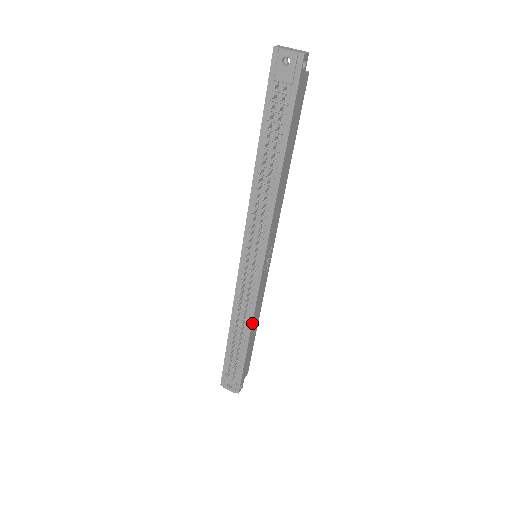
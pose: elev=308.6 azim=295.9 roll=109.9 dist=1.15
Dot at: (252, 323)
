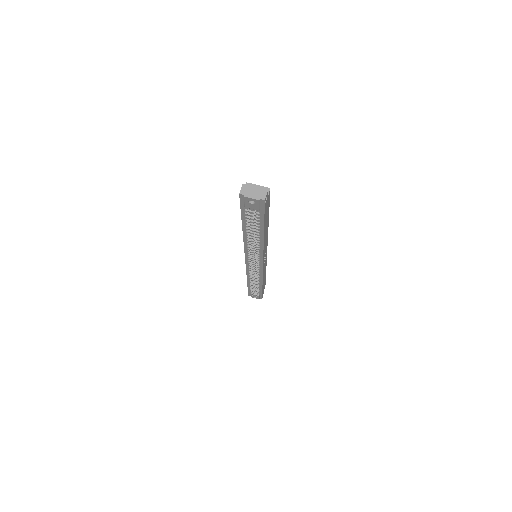
Dot at: (262, 280)
